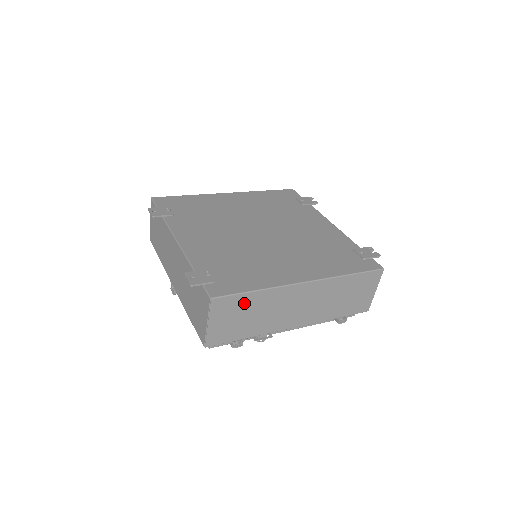
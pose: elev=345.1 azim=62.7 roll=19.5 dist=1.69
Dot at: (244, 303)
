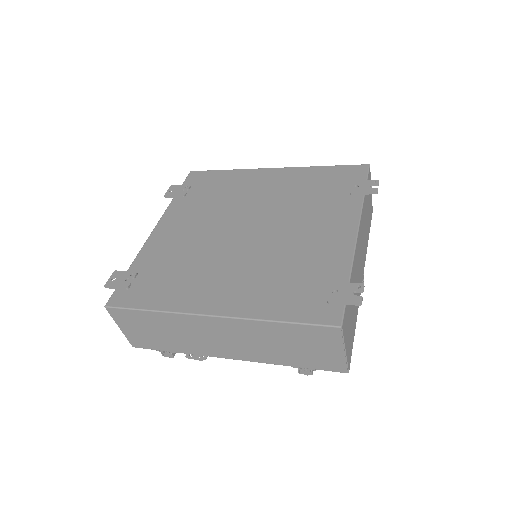
Dot at: (145, 319)
